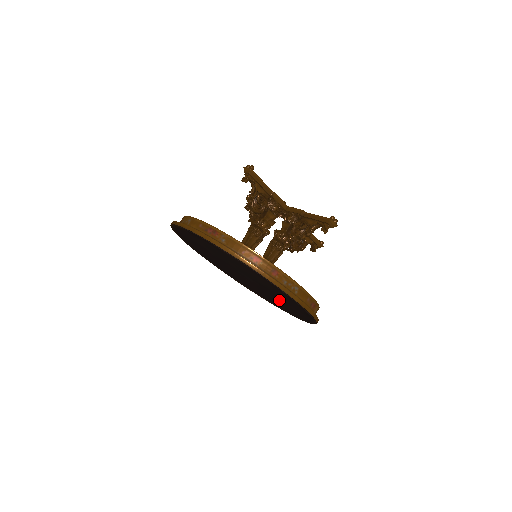
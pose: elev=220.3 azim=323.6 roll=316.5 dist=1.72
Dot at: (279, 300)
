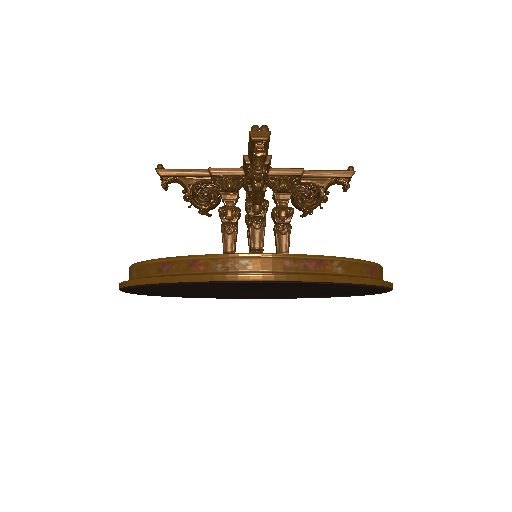
Dot at: (307, 290)
